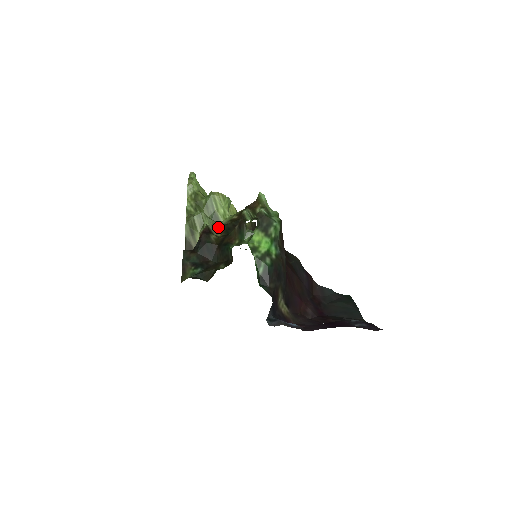
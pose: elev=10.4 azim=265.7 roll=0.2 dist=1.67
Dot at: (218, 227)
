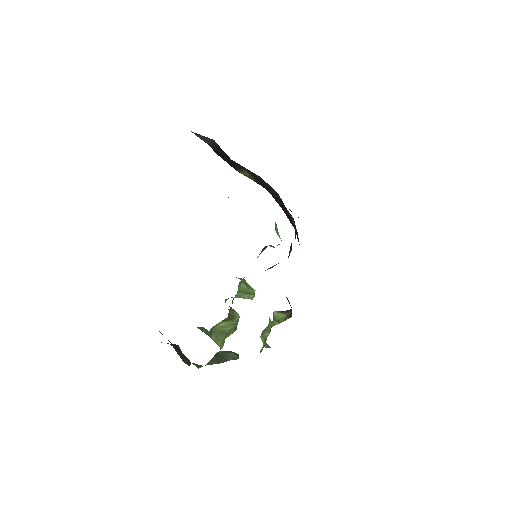
Dot at: occluded
